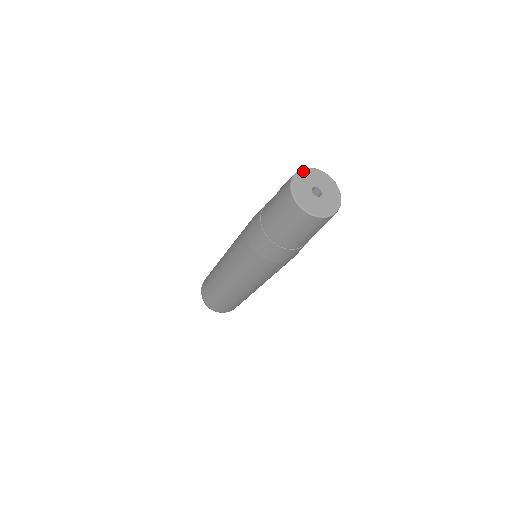
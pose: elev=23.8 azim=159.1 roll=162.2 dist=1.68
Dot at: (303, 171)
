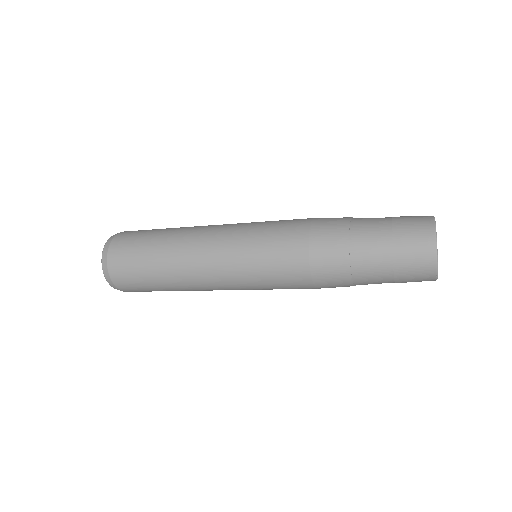
Dot at: occluded
